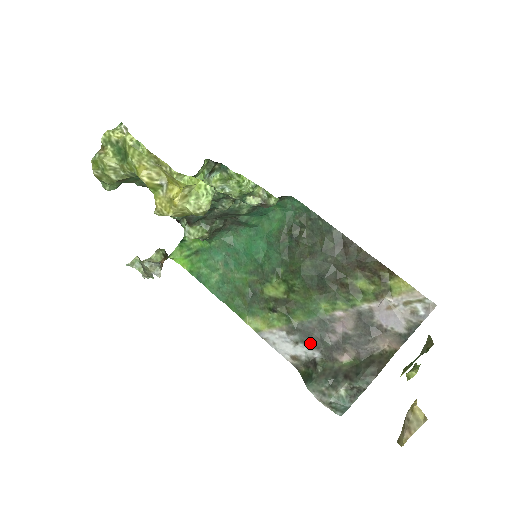
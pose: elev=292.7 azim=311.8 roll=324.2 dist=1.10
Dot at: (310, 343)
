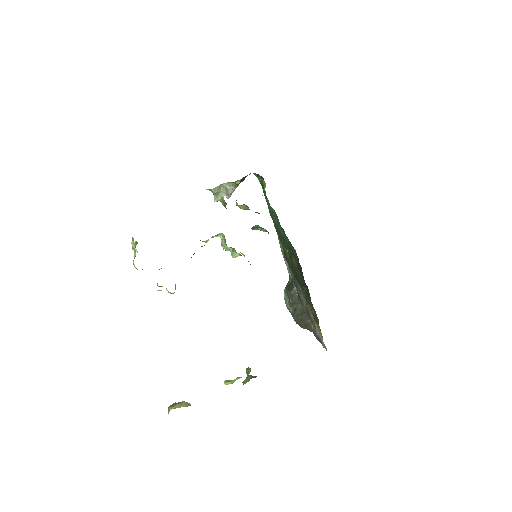
Dot at: (293, 282)
